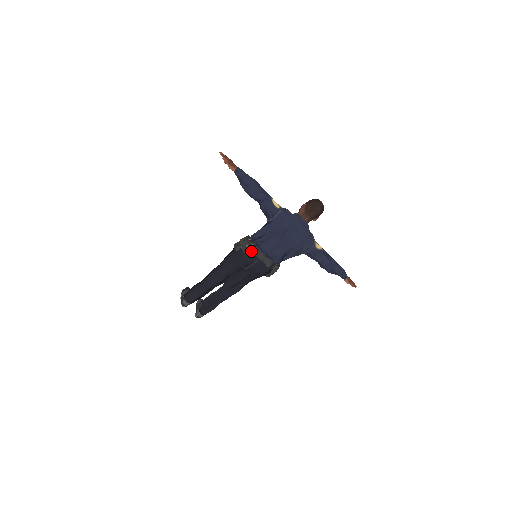
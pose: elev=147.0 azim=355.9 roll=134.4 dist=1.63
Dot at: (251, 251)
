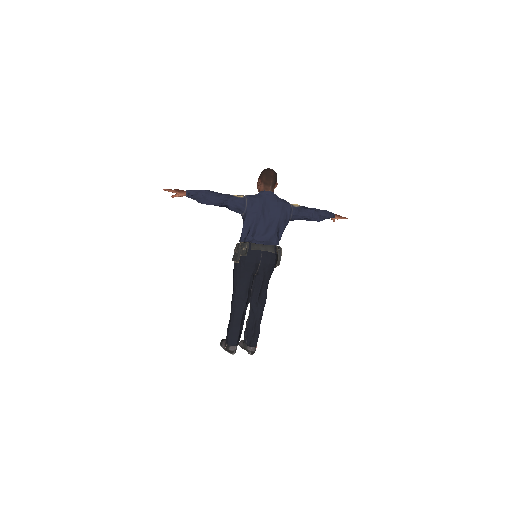
Dot at: (250, 251)
